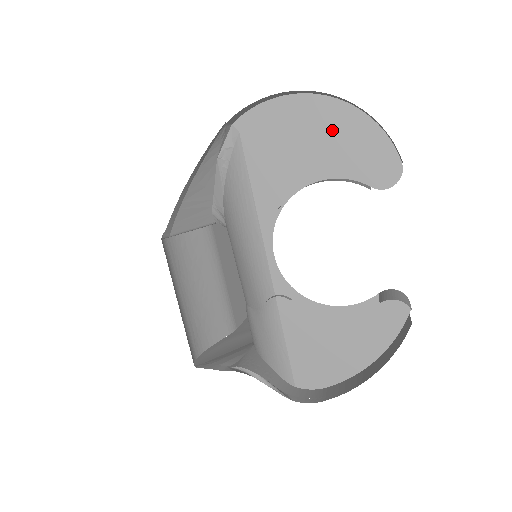
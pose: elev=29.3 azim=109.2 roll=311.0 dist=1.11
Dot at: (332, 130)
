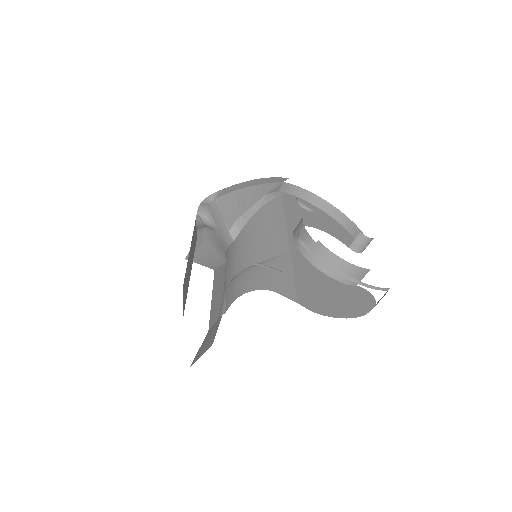
Dot at: (329, 222)
